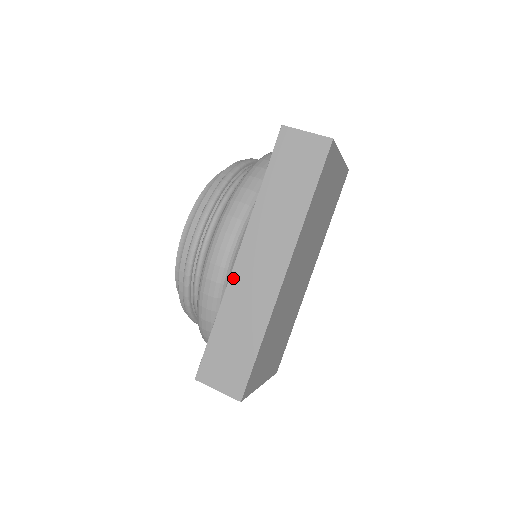
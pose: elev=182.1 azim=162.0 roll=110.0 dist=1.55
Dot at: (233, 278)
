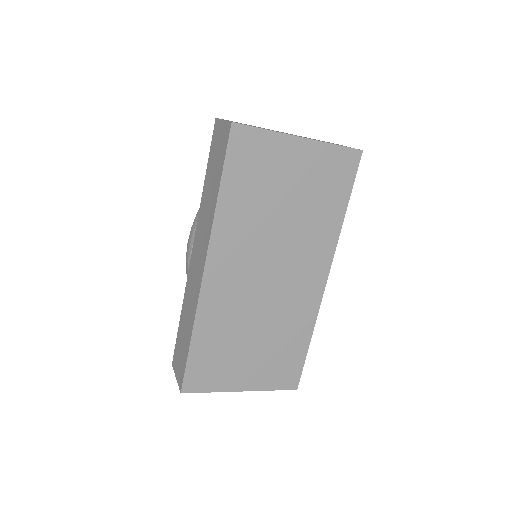
Dot at: (189, 273)
